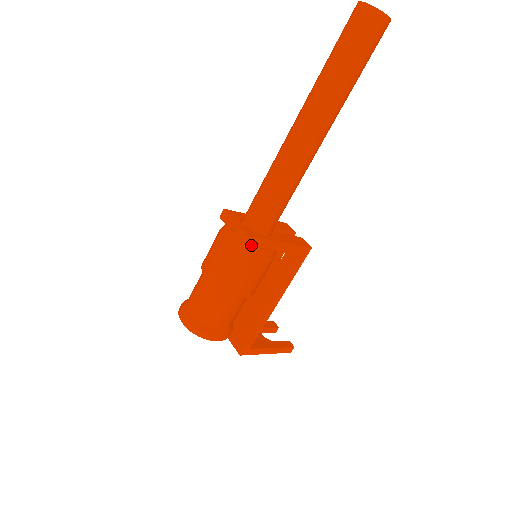
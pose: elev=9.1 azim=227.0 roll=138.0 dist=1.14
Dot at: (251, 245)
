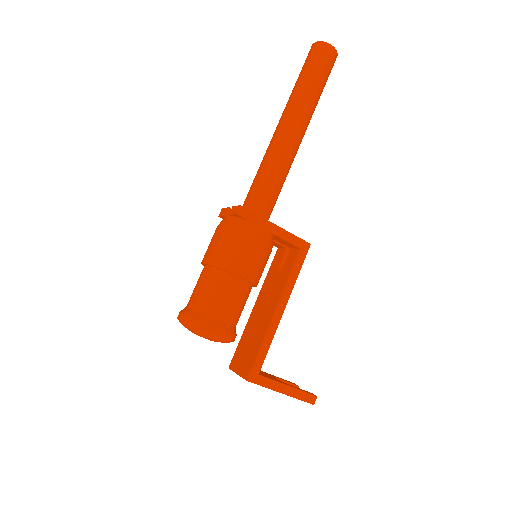
Dot at: (244, 218)
